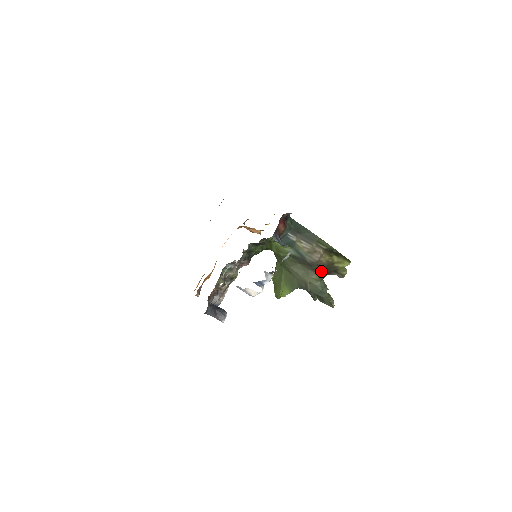
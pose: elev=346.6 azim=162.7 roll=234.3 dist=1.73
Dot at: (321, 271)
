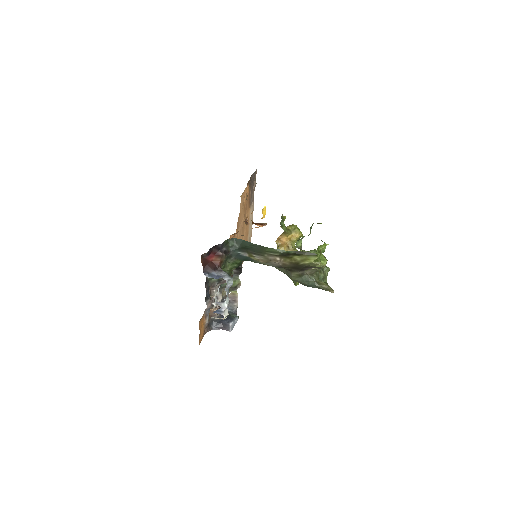
Dot at: (294, 270)
